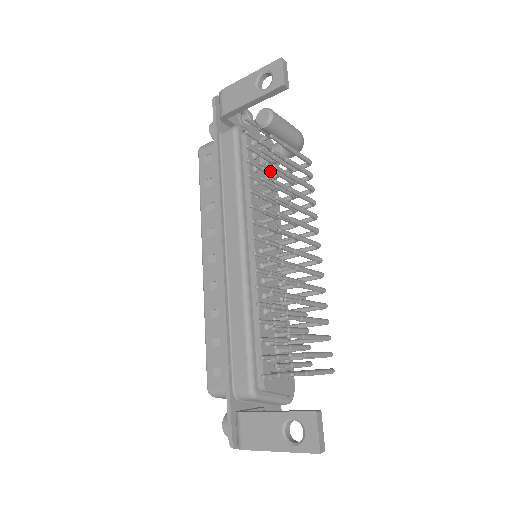
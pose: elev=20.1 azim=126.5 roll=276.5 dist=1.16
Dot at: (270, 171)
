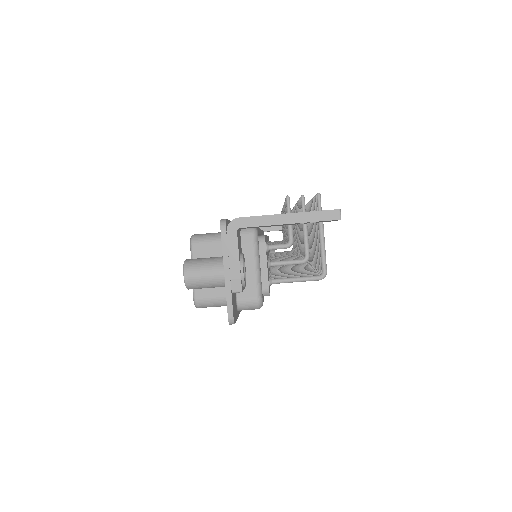
Dot at: occluded
